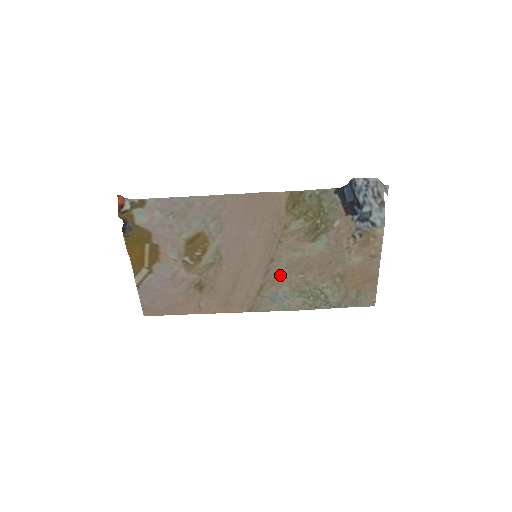
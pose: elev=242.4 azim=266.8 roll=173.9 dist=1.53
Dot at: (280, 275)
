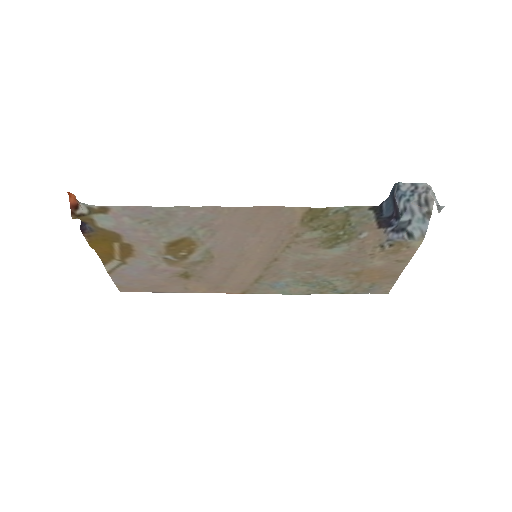
Dot at: (283, 270)
